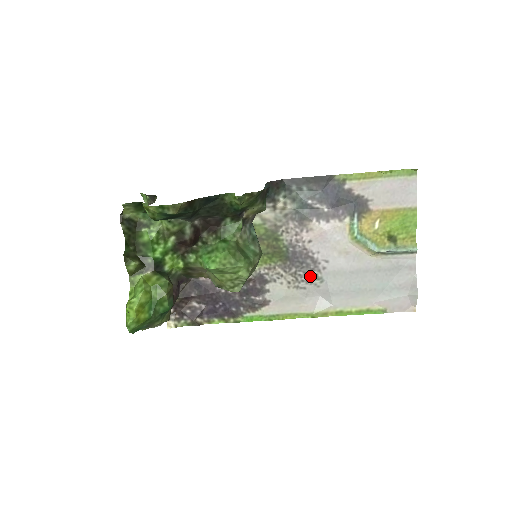
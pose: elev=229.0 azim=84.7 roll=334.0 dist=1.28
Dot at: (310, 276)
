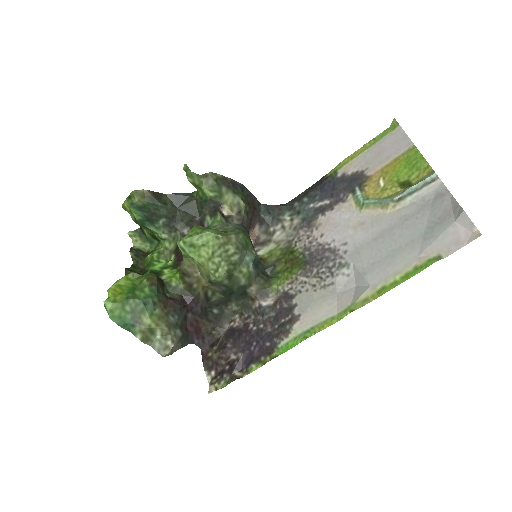
Dot at: (334, 268)
